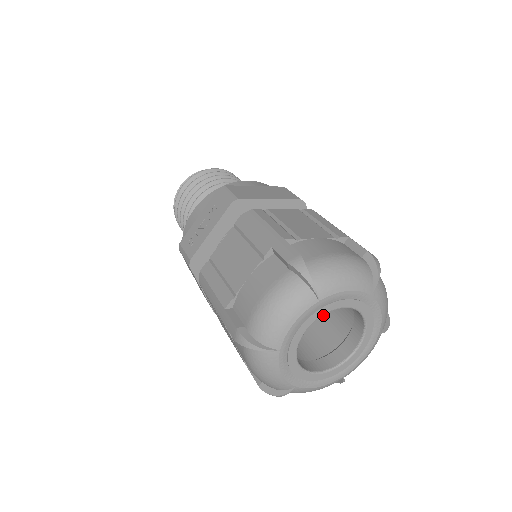
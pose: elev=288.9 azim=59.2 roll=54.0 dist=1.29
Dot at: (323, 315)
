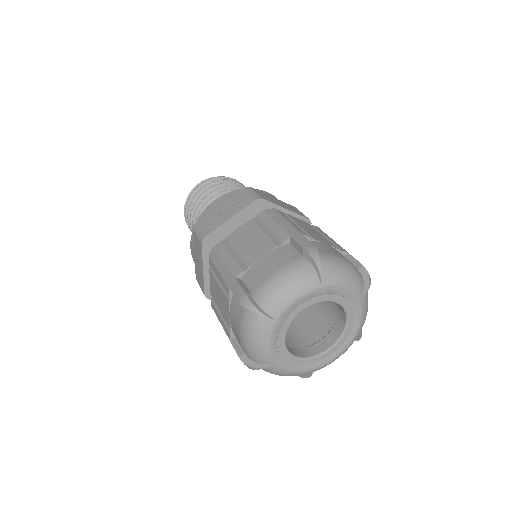
Dot at: (305, 317)
